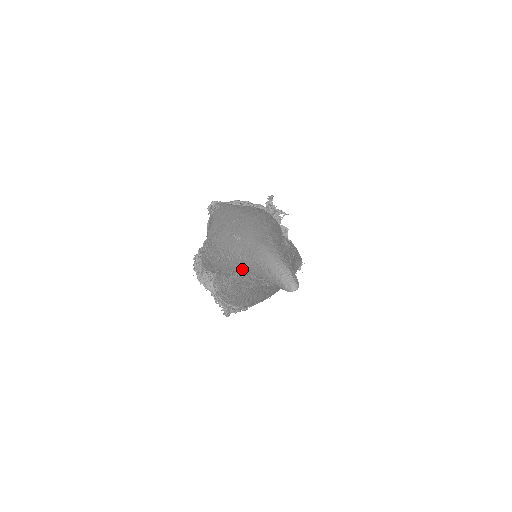
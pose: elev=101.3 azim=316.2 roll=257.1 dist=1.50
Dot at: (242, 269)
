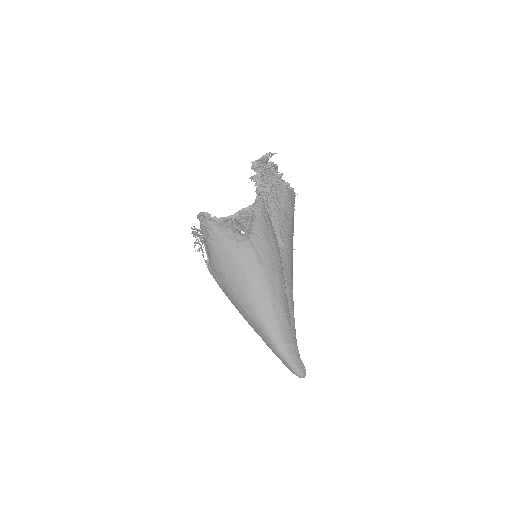
Dot at: occluded
